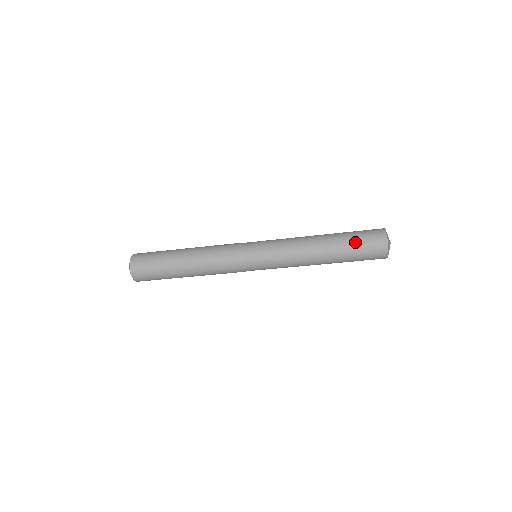
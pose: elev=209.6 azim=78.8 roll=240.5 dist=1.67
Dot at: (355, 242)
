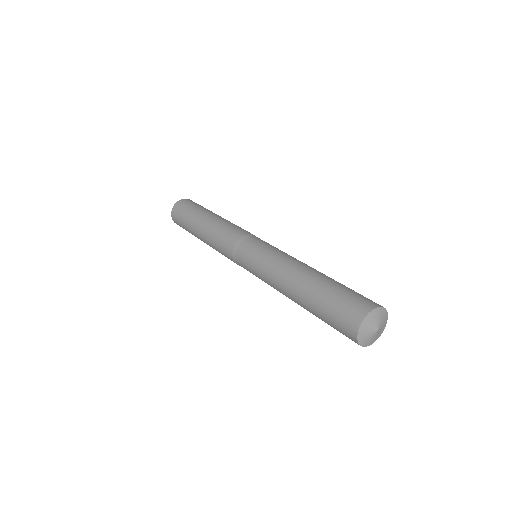
Dot at: occluded
